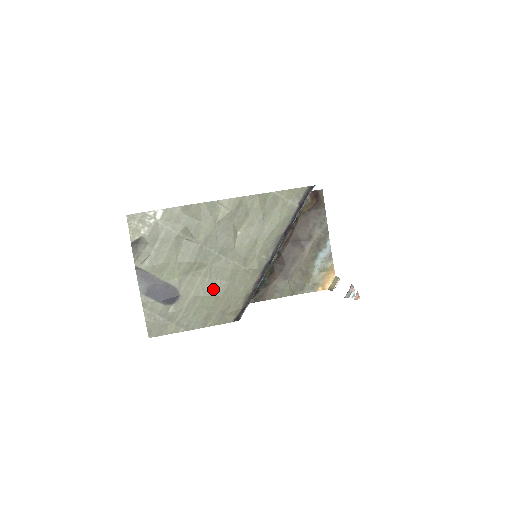
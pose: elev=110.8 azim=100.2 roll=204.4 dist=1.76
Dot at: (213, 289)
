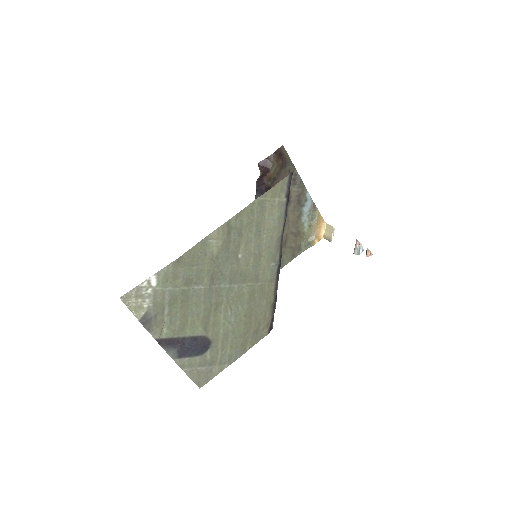
Dot at: (238, 318)
